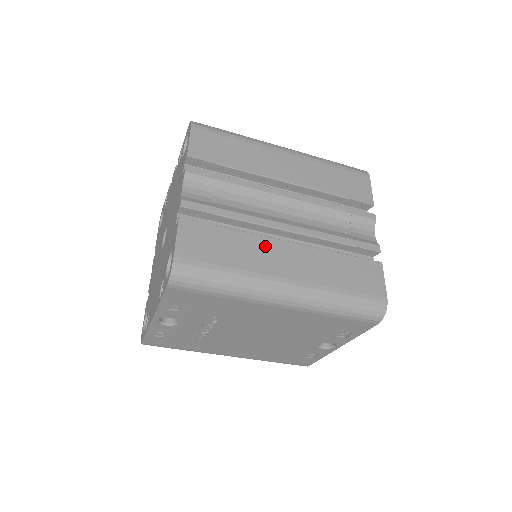
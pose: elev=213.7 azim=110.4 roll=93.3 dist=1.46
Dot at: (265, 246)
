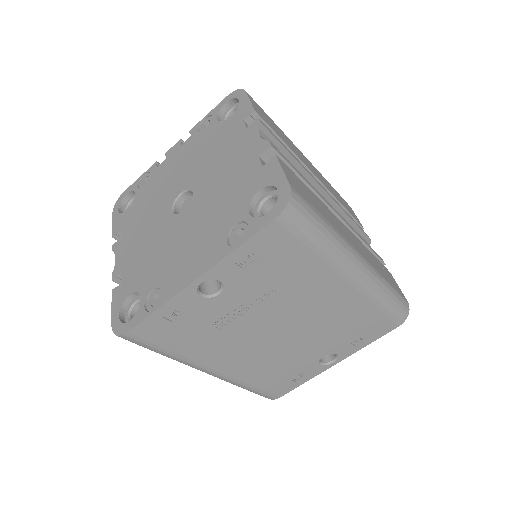
Dot at: (334, 217)
